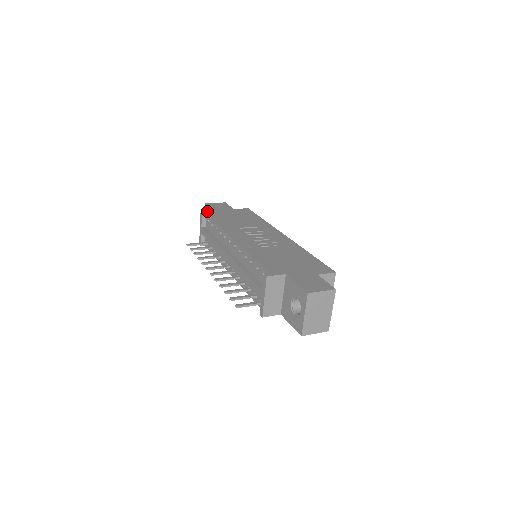
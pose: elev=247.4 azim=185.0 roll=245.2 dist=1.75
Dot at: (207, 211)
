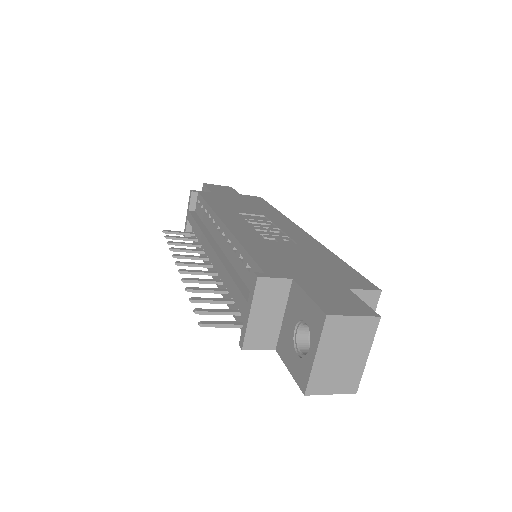
Dot at: occluded
